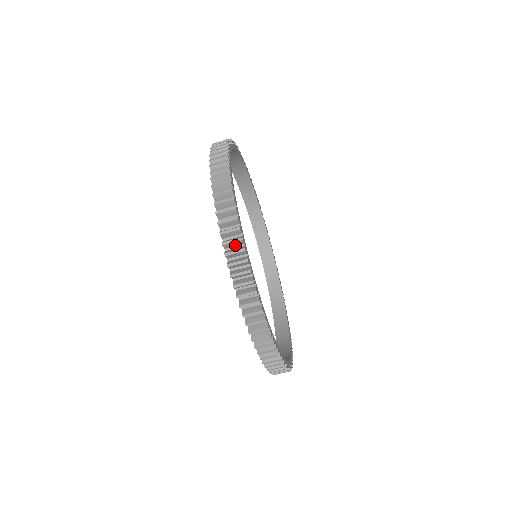
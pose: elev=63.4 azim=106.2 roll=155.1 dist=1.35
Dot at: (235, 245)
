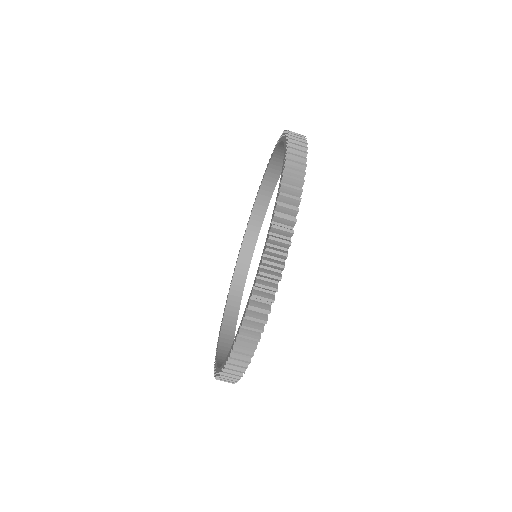
Dot at: (286, 213)
